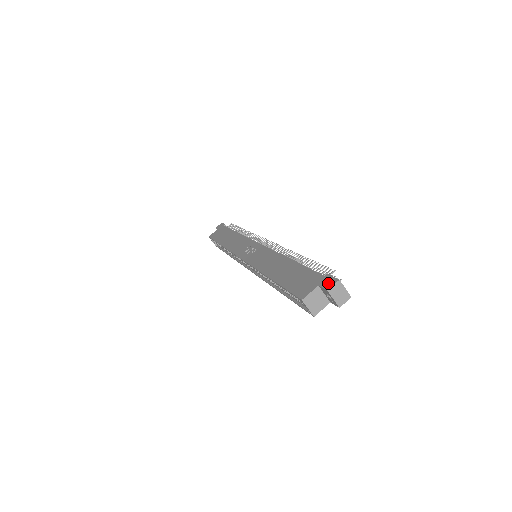
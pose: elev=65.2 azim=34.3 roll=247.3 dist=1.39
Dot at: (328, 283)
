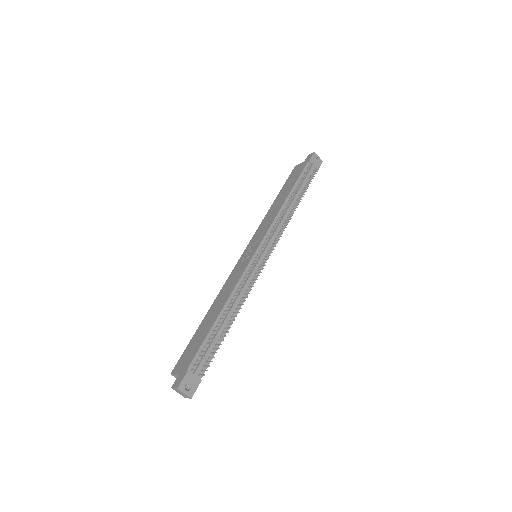
Dot at: (177, 382)
